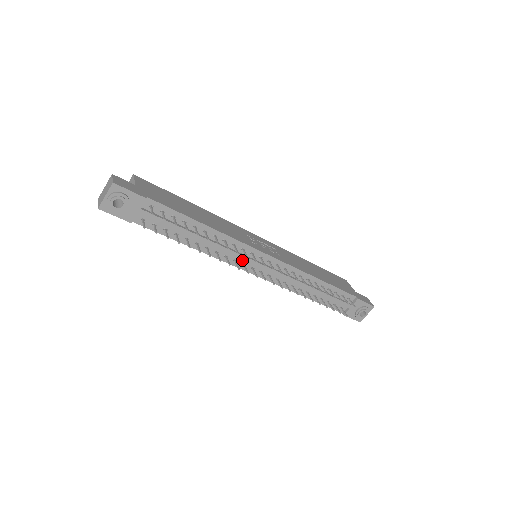
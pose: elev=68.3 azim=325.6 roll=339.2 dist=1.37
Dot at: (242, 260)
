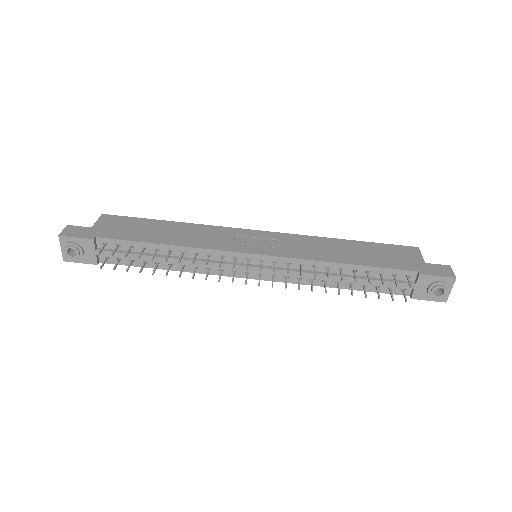
Dot at: (226, 268)
